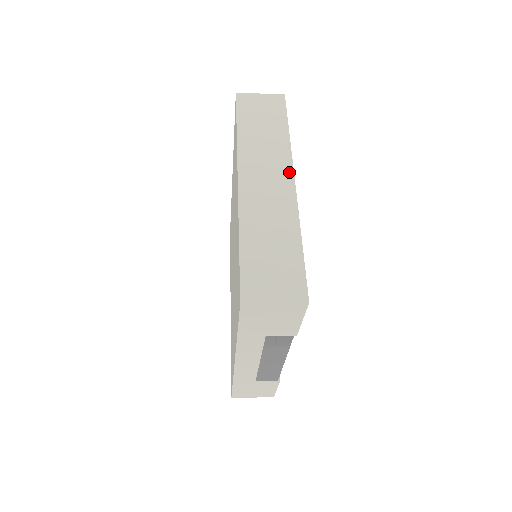
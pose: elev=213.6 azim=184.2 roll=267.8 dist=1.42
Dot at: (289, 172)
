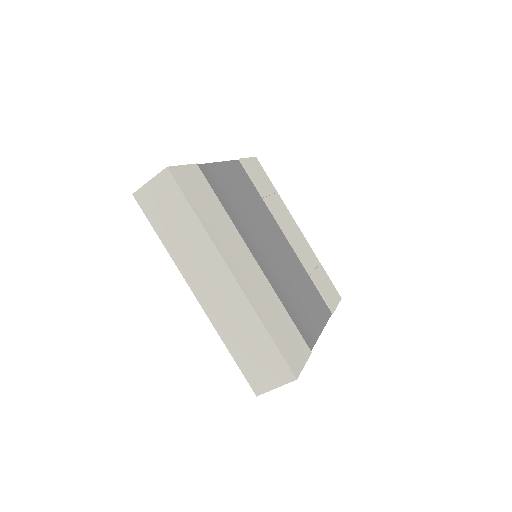
Dot at: (223, 267)
